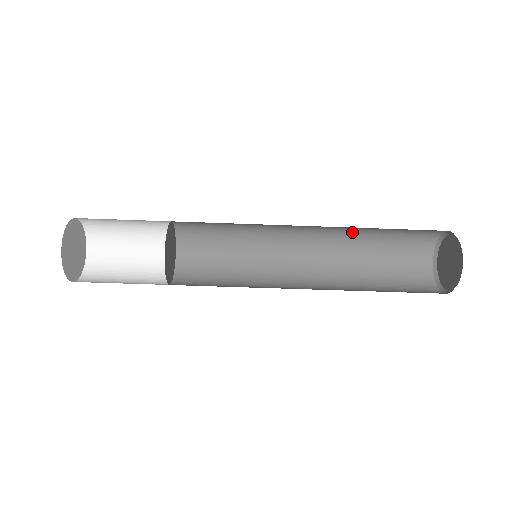
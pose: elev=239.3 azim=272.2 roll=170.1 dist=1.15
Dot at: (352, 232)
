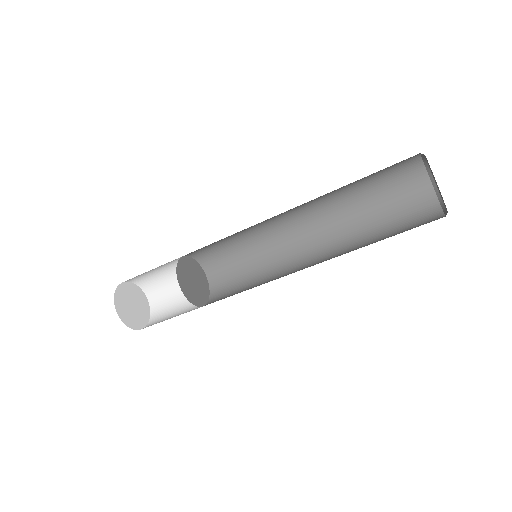
Dot at: (327, 193)
